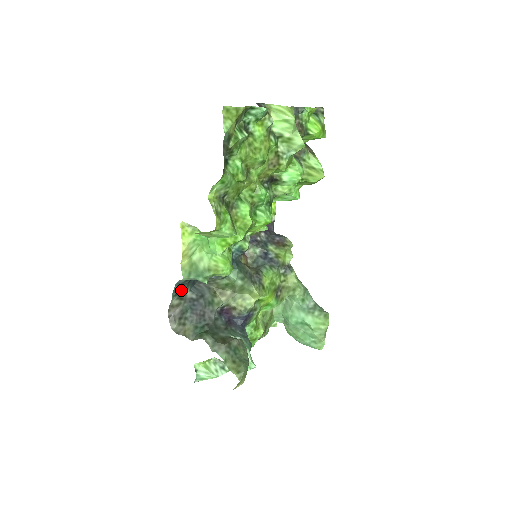
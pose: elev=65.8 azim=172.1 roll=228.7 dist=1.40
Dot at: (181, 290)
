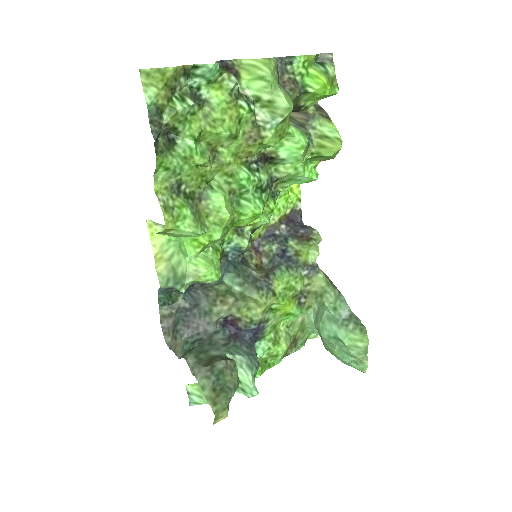
Dot at: (170, 298)
